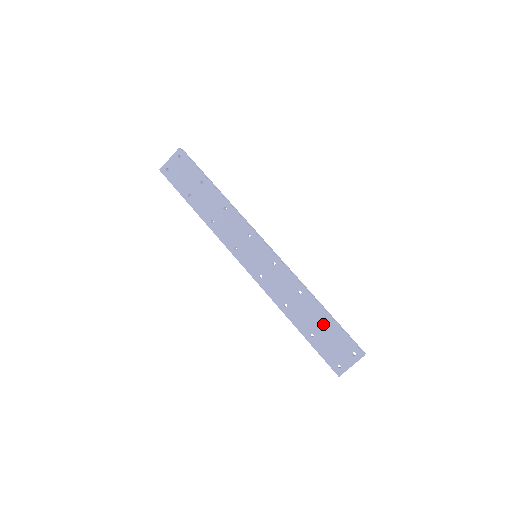
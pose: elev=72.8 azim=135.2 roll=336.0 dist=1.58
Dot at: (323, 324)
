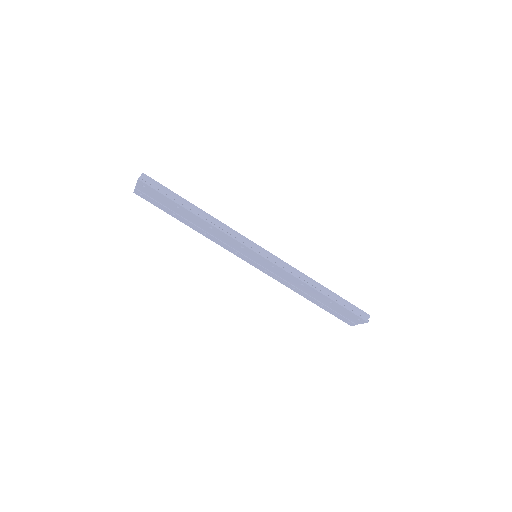
Dot at: (329, 303)
